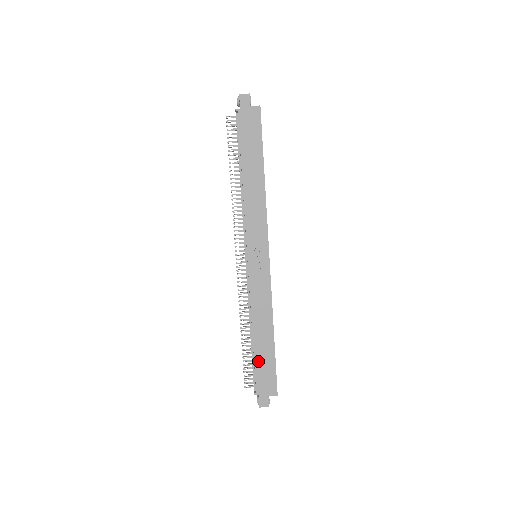
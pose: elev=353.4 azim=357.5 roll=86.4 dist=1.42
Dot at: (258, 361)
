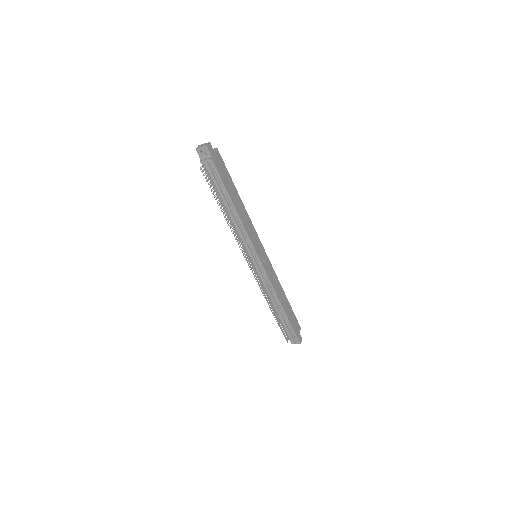
Dot at: (289, 318)
